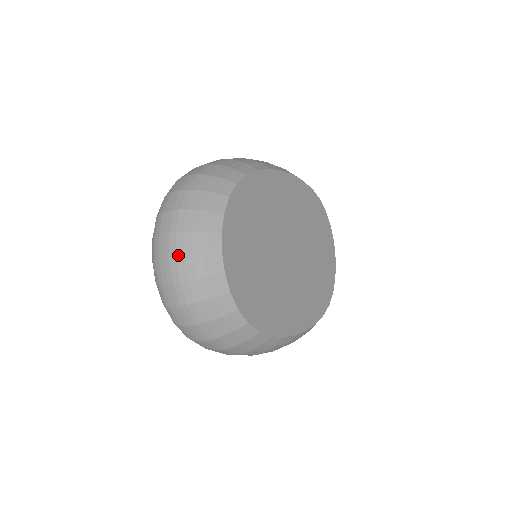
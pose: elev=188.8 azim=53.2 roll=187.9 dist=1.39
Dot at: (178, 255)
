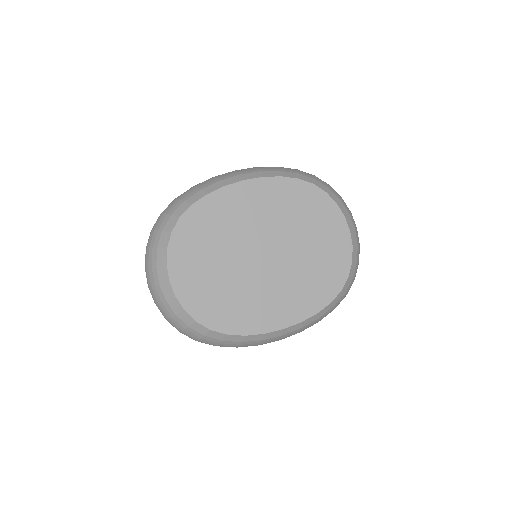
Dot at: (149, 284)
